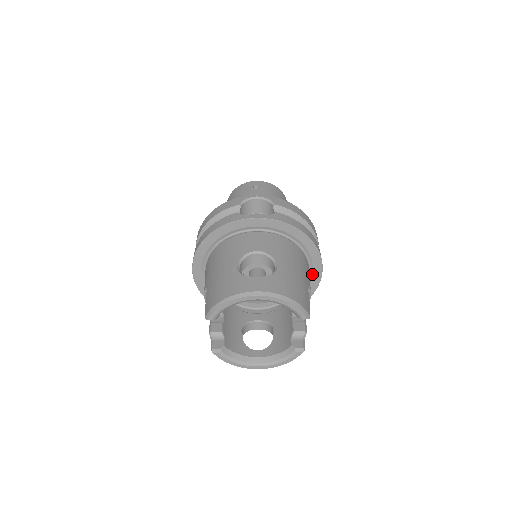
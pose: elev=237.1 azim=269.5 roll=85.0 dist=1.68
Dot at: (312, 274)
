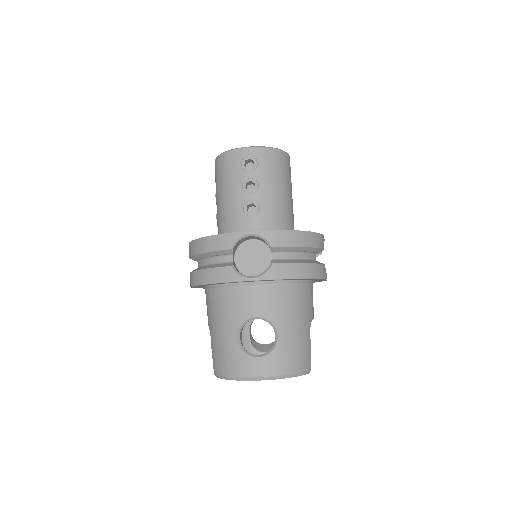
Dot at: occluded
